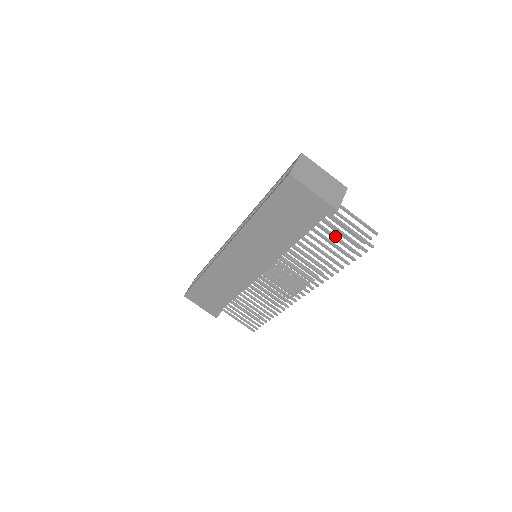
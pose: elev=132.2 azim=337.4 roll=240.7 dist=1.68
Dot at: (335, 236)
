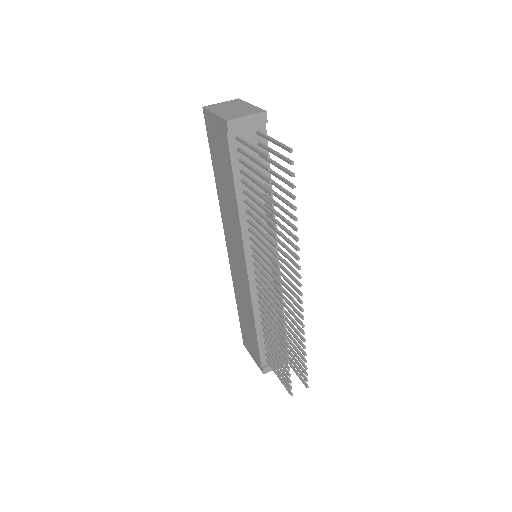
Dot at: (251, 167)
